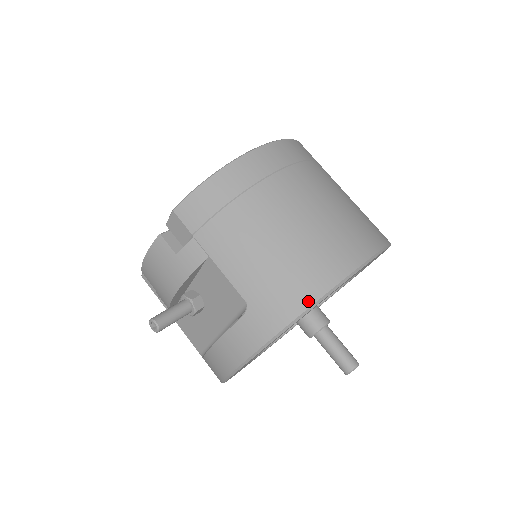
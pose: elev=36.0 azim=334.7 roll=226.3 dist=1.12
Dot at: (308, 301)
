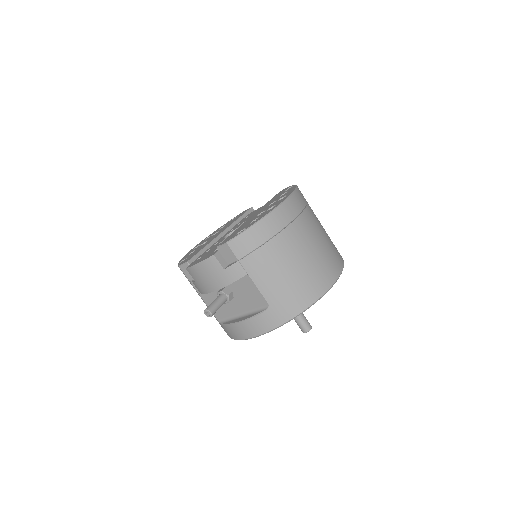
Dot at: (305, 306)
